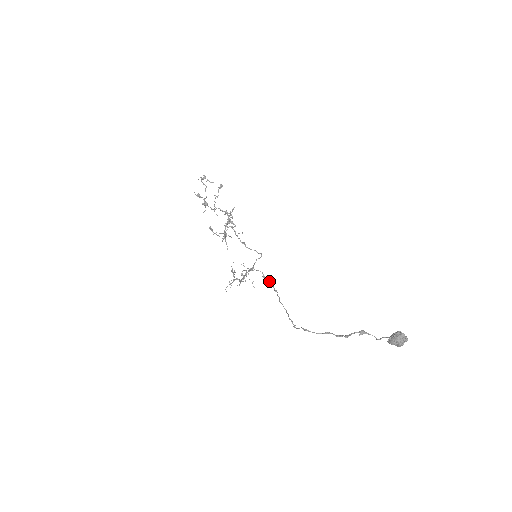
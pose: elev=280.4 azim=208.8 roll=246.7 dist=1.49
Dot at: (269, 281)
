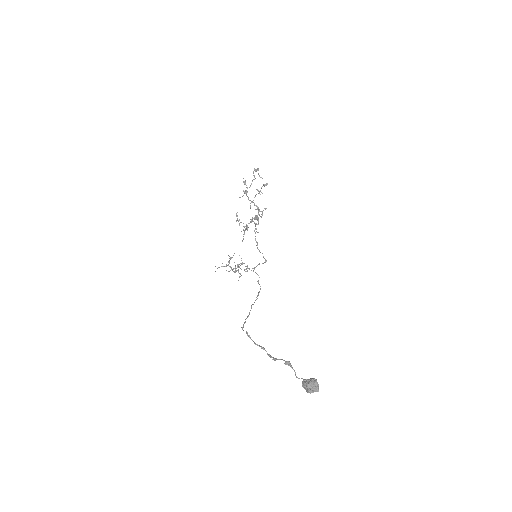
Dot at: (260, 288)
